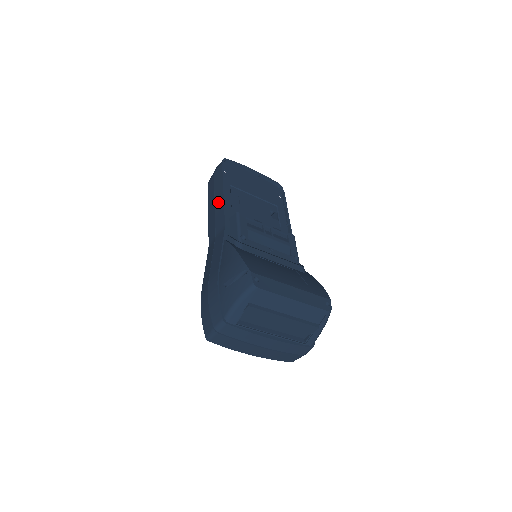
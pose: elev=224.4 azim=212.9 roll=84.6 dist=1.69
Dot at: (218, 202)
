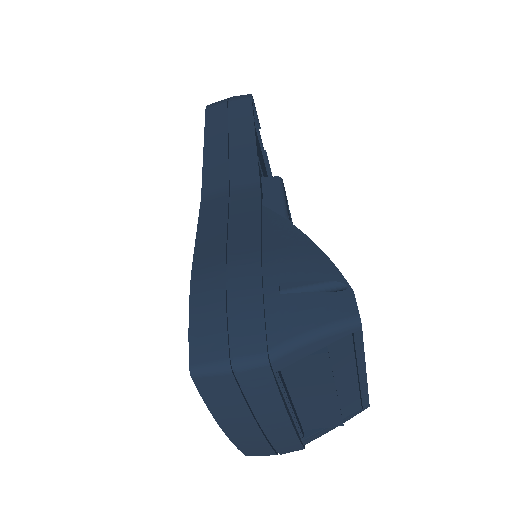
Dot at: (241, 142)
